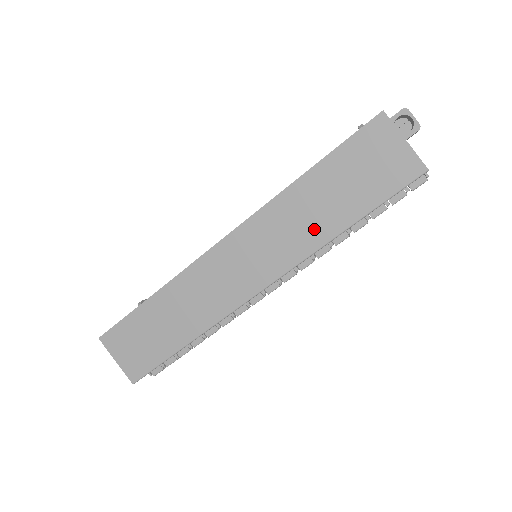
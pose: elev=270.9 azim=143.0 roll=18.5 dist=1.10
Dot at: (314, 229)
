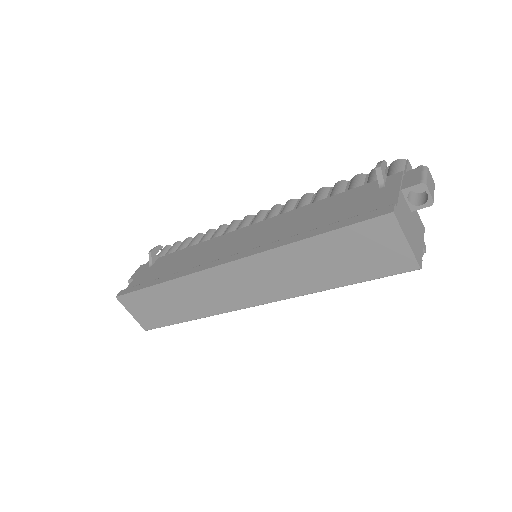
Dot at: (307, 280)
